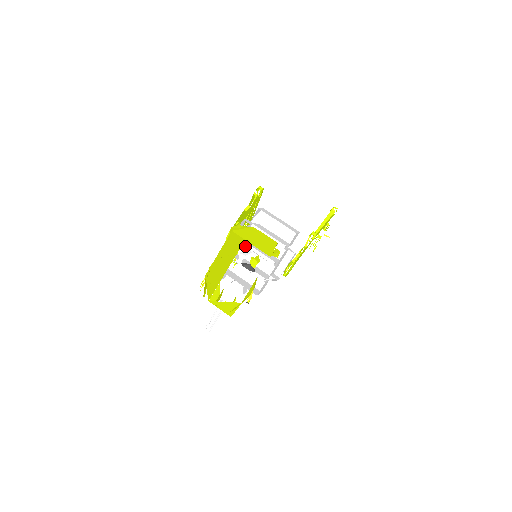
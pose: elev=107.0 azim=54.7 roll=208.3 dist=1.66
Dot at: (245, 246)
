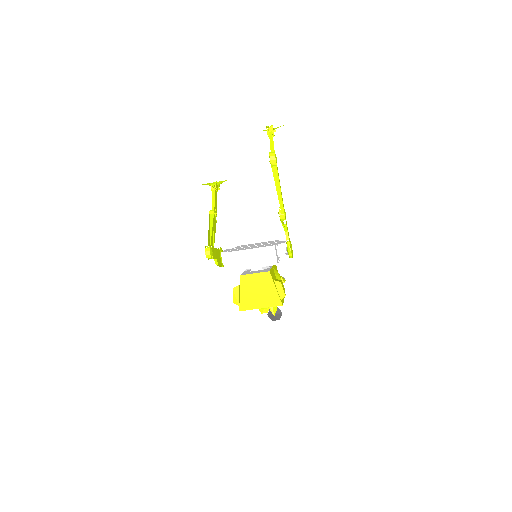
Dot at: (216, 185)
